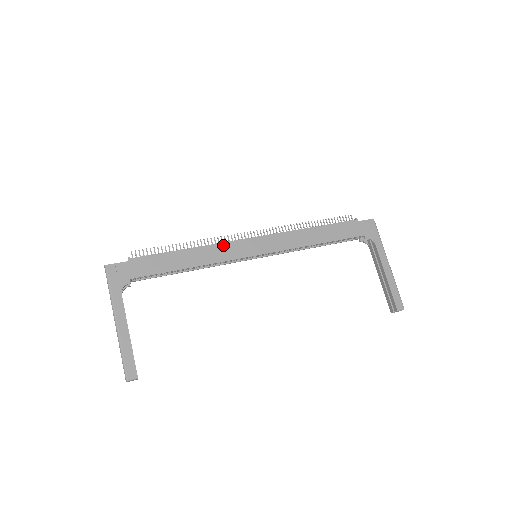
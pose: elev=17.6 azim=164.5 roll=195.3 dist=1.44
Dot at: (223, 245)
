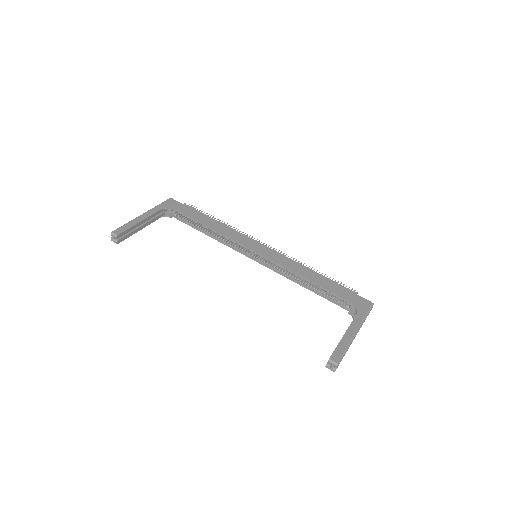
Dot at: (241, 234)
